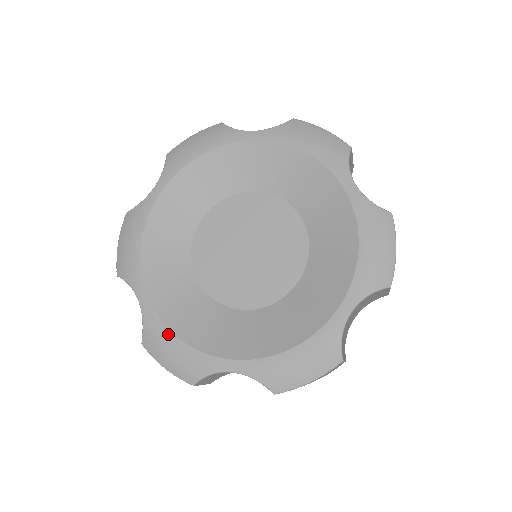
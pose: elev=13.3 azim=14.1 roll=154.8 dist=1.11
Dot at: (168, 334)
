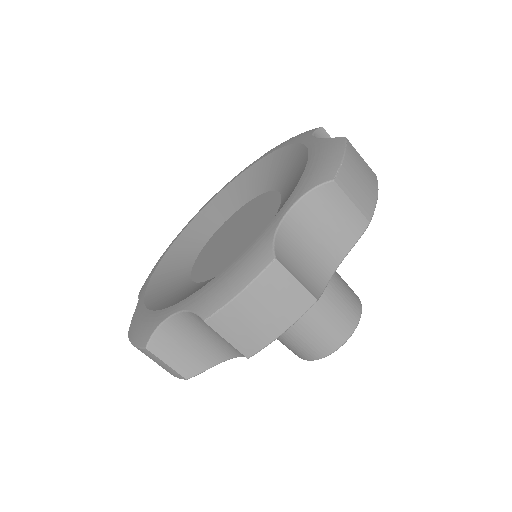
Dot at: (144, 311)
